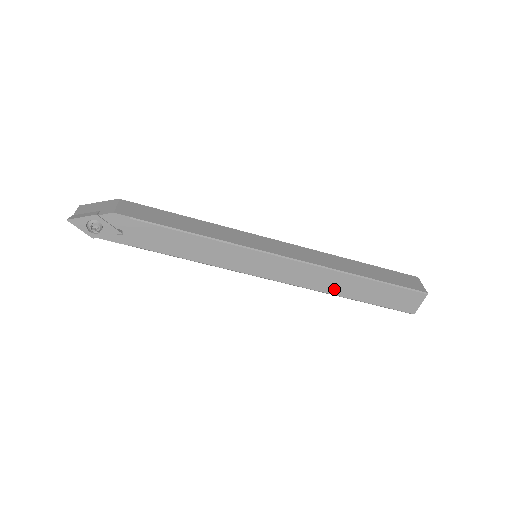
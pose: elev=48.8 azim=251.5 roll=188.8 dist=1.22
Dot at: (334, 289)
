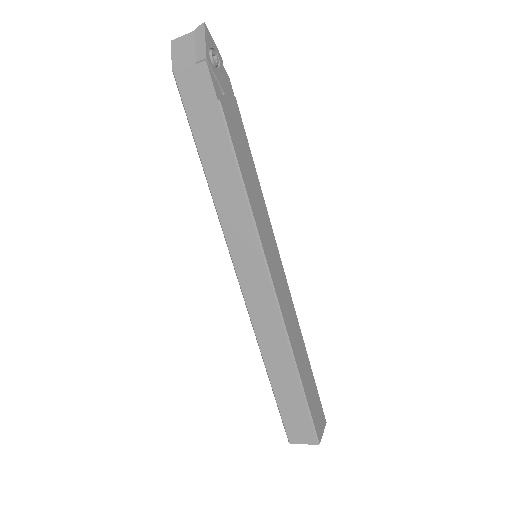
Dot at: (295, 348)
